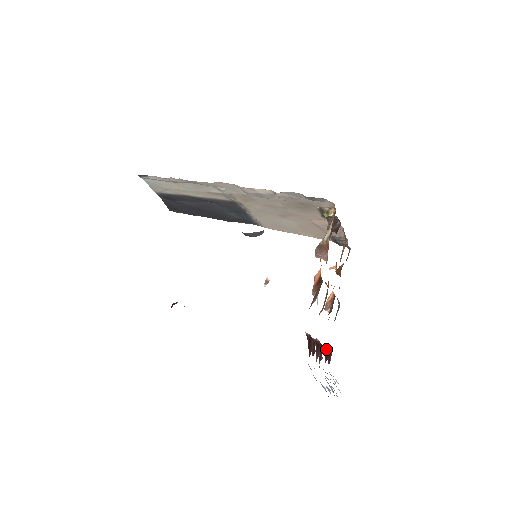
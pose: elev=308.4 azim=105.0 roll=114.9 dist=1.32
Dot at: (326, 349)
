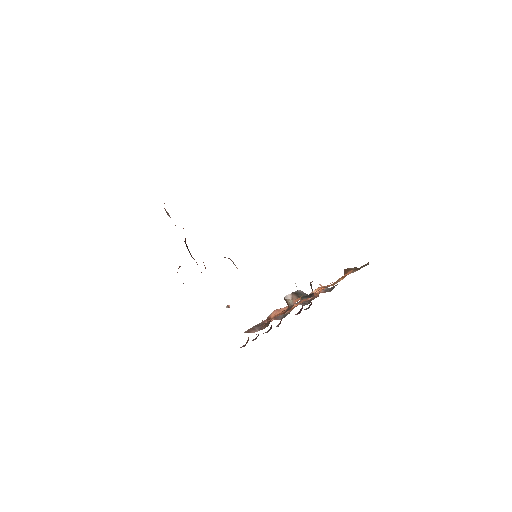
Dot at: (302, 308)
